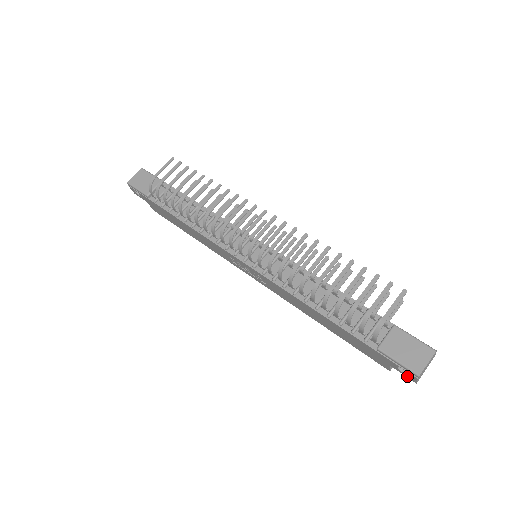
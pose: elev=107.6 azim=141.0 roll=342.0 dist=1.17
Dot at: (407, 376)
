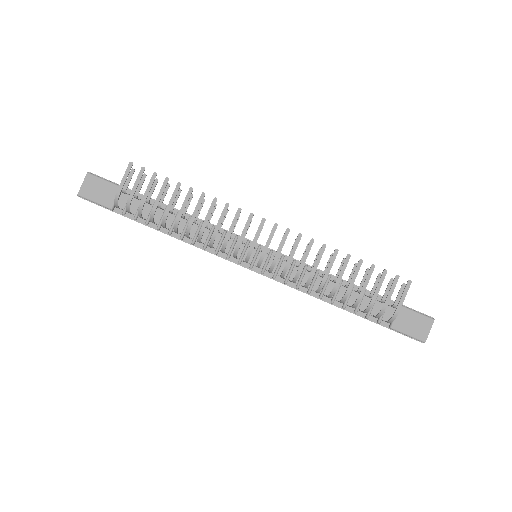
Dot at: occluded
